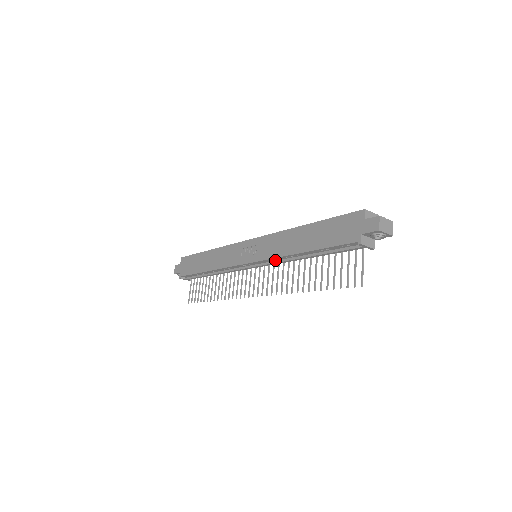
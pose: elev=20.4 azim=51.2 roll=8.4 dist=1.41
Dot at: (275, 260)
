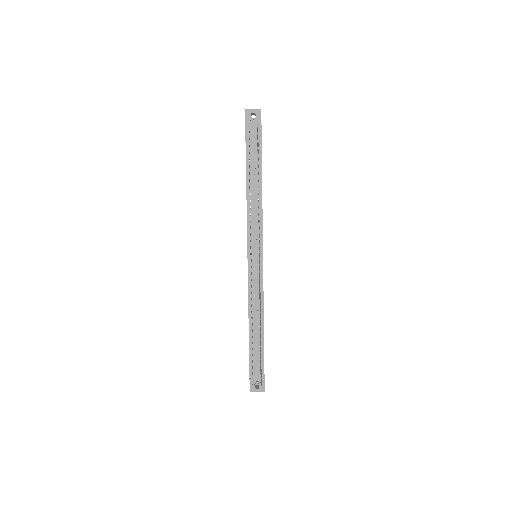
Dot at: (252, 226)
